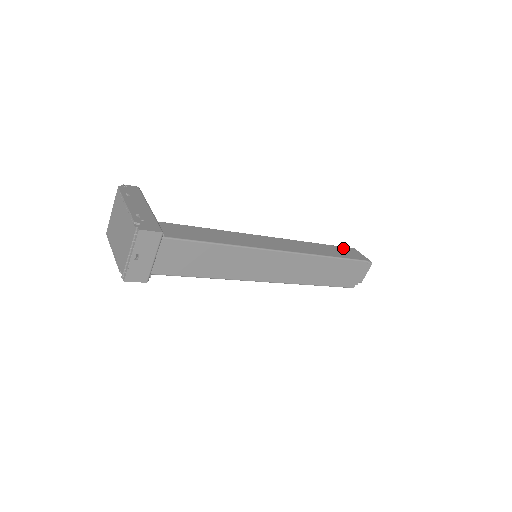
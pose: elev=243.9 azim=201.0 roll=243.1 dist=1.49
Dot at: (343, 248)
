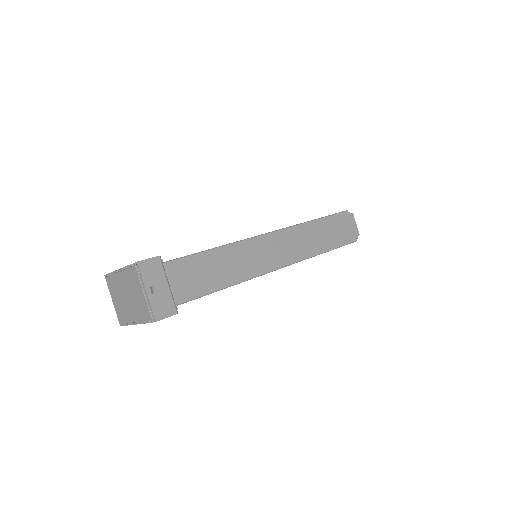
Dot at: occluded
